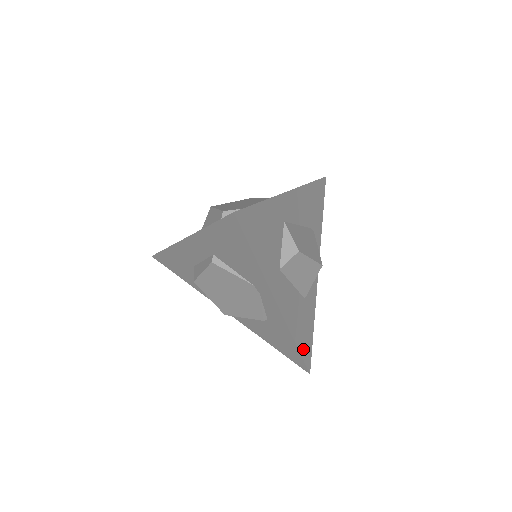
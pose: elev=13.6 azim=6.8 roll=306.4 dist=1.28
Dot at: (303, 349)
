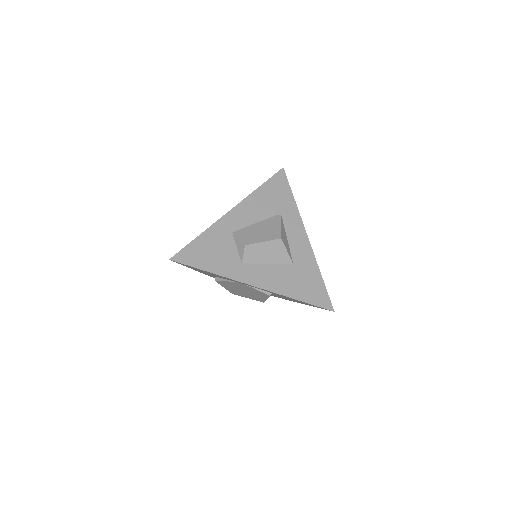
Dot at: (311, 298)
